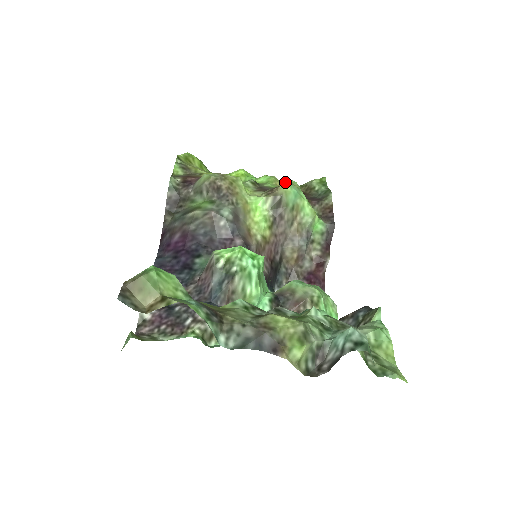
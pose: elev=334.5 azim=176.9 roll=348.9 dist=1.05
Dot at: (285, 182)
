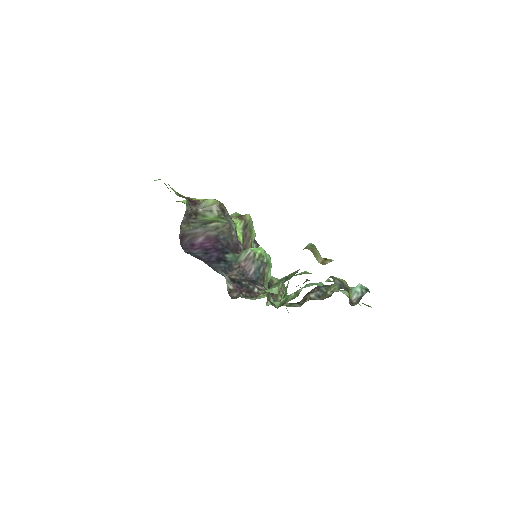
Dot at: (235, 213)
